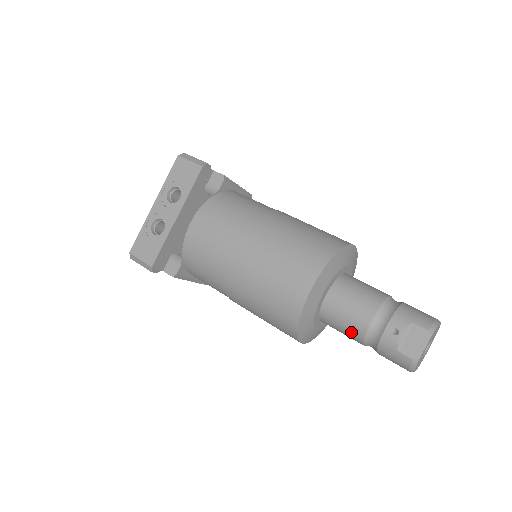
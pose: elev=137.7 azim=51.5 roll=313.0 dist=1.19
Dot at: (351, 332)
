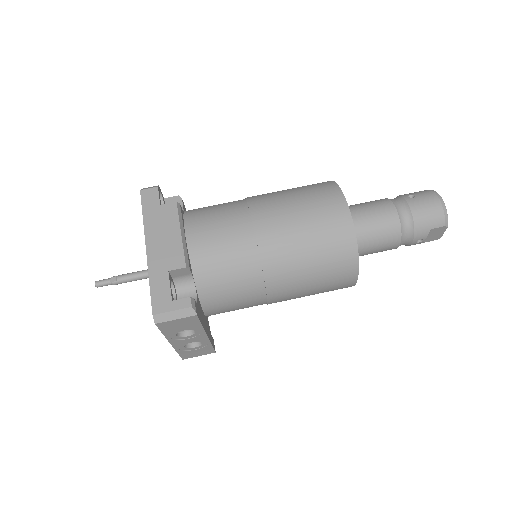
Dot at: occluded
